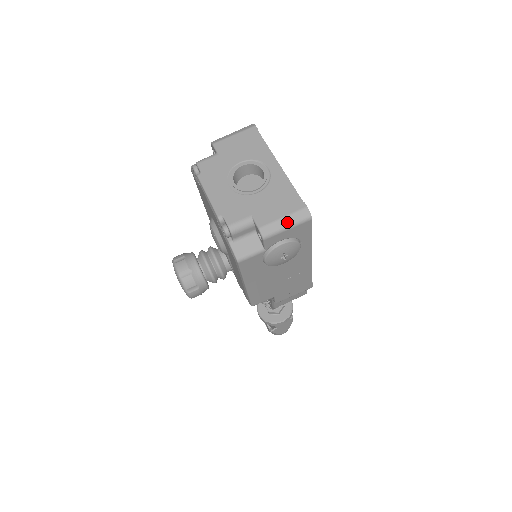
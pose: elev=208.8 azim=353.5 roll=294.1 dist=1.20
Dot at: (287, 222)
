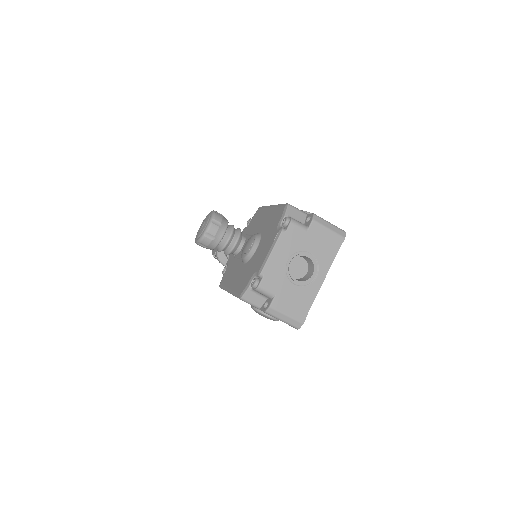
Dot at: (286, 319)
